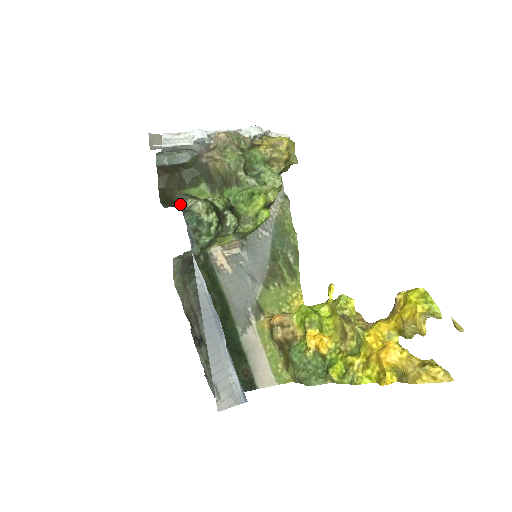
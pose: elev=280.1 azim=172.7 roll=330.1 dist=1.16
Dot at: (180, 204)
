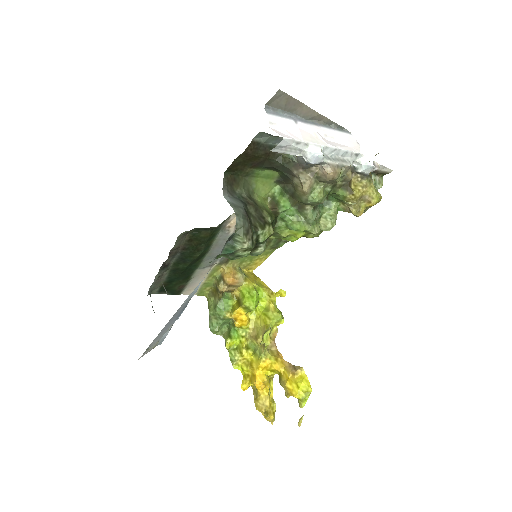
Dot at: (240, 185)
